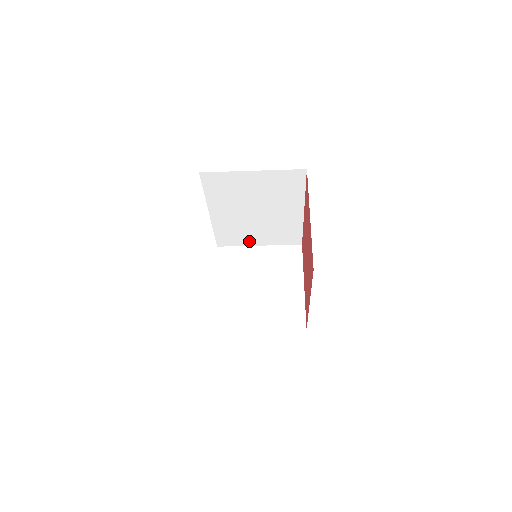
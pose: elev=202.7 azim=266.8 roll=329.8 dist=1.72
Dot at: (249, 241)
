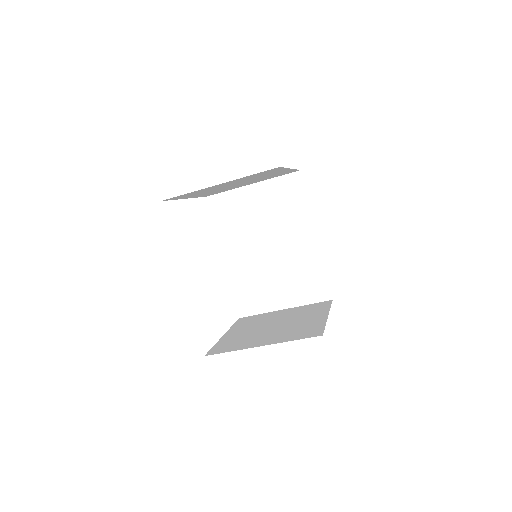
Dot at: (271, 302)
